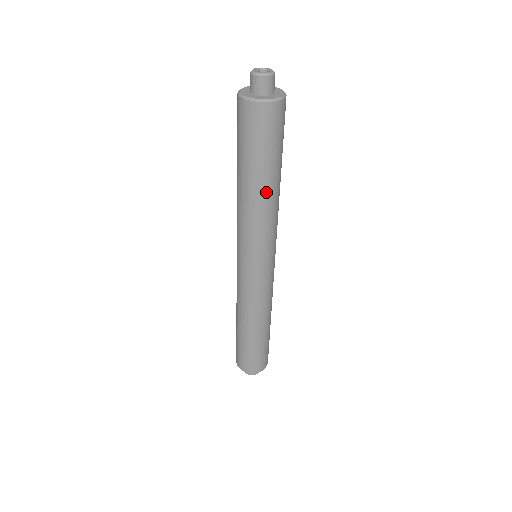
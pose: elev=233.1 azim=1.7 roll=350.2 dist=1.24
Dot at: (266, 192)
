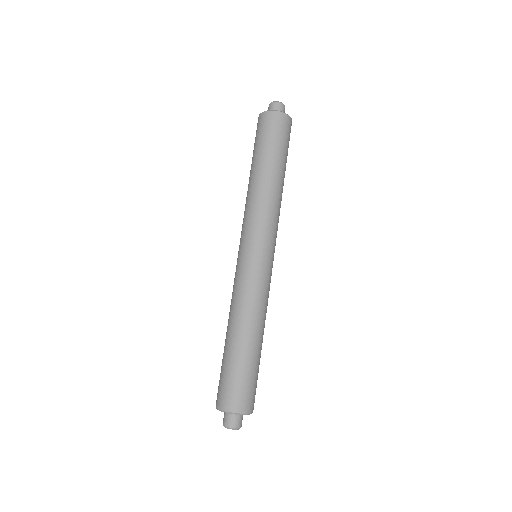
Dot at: (266, 177)
